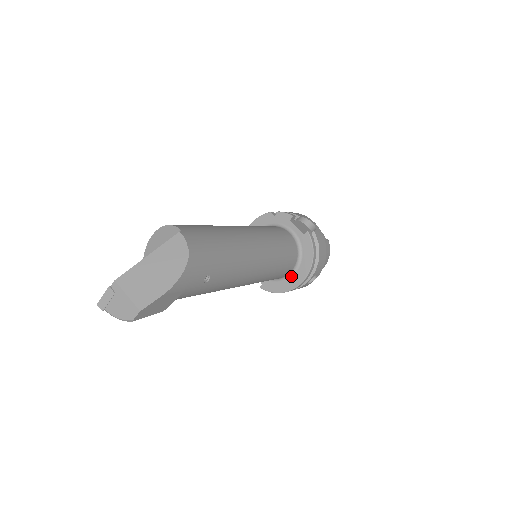
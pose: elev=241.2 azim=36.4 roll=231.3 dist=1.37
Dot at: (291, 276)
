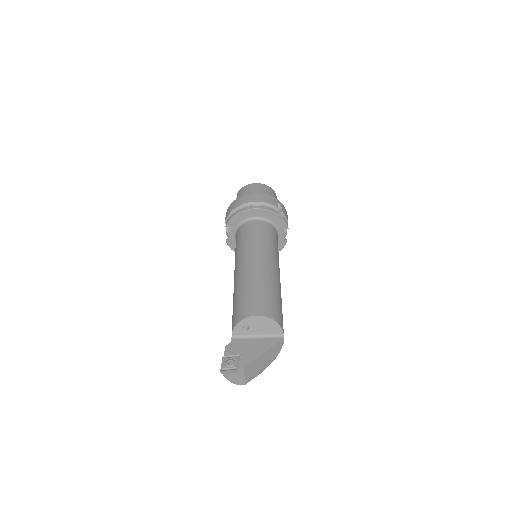
Dot at: occluded
